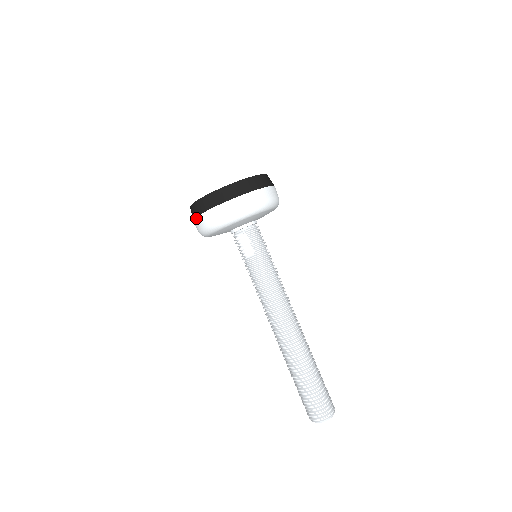
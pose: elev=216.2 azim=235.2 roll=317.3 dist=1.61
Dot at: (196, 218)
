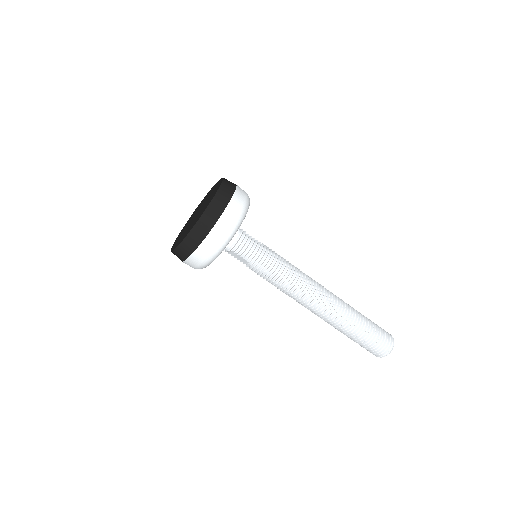
Dot at: occluded
